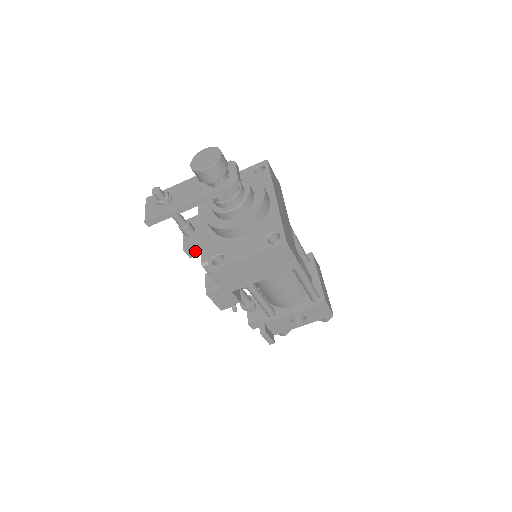
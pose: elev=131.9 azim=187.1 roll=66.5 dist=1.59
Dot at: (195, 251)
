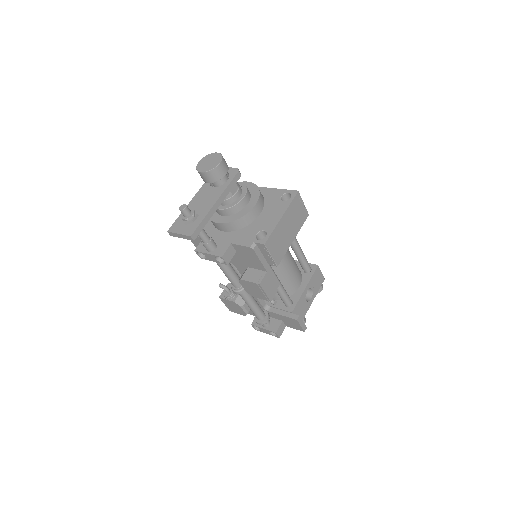
Dot at: (229, 255)
